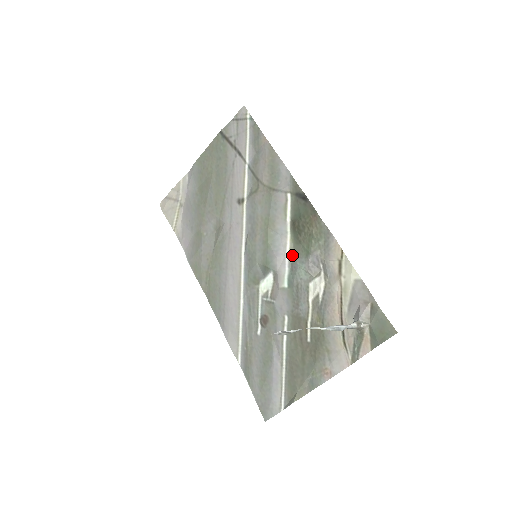
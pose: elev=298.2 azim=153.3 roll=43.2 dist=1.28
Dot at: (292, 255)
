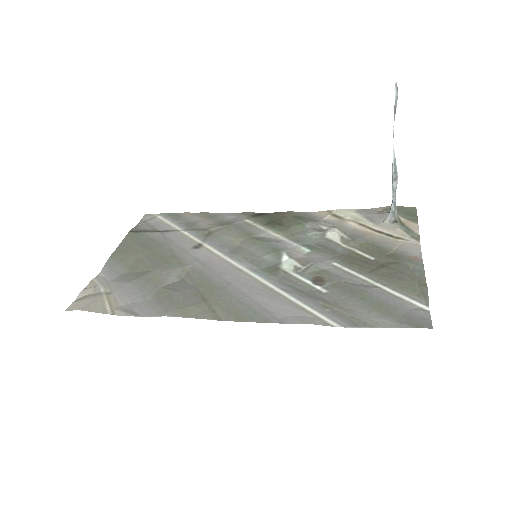
Dot at: (290, 237)
